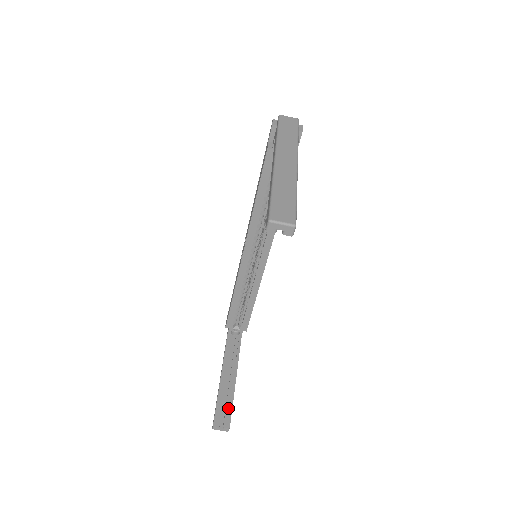
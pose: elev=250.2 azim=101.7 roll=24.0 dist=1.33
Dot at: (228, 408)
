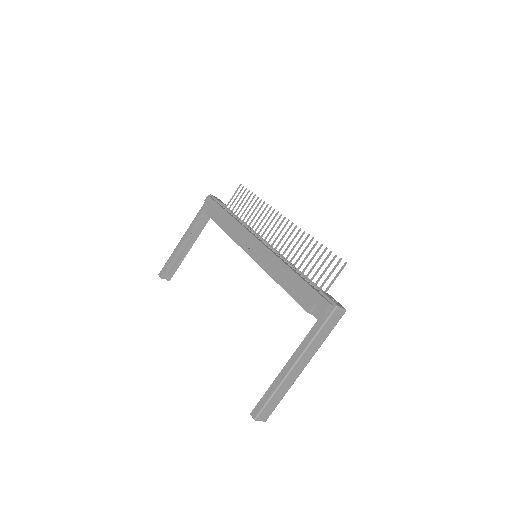
Dot at: (175, 268)
